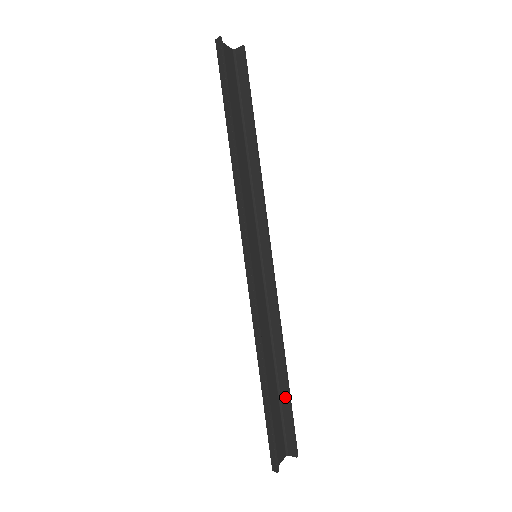
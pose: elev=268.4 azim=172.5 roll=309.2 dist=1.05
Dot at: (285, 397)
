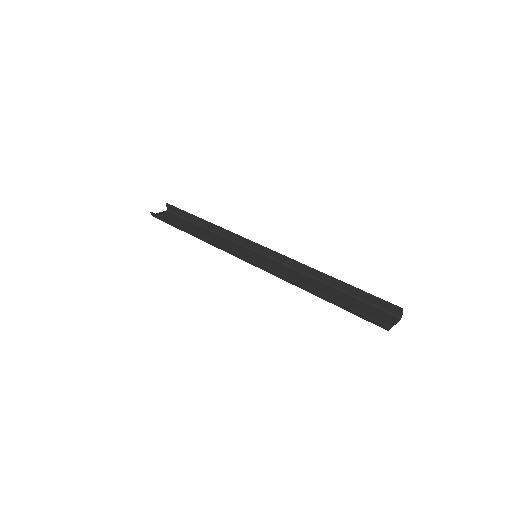
Dot at: (354, 291)
